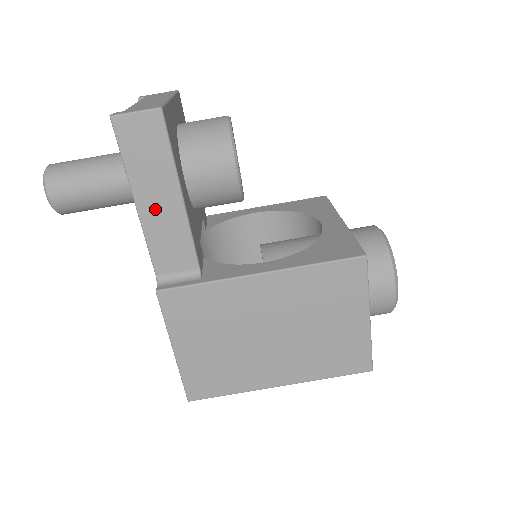
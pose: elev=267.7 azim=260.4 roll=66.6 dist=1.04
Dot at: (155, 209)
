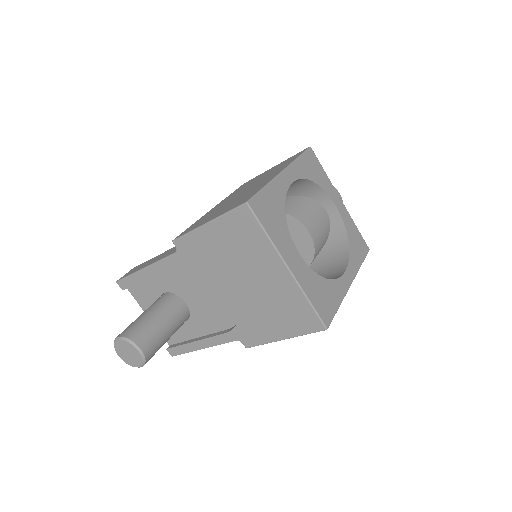
Dot at: occluded
